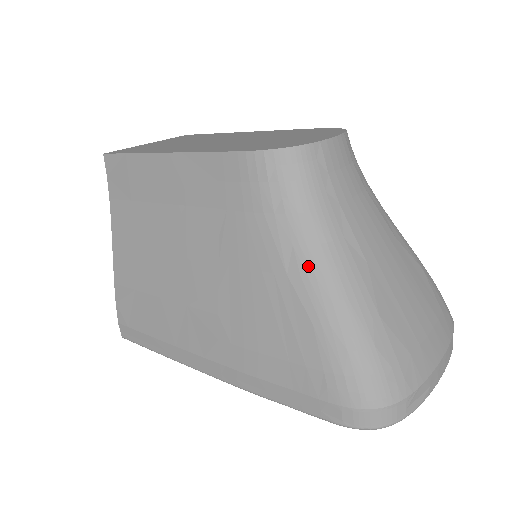
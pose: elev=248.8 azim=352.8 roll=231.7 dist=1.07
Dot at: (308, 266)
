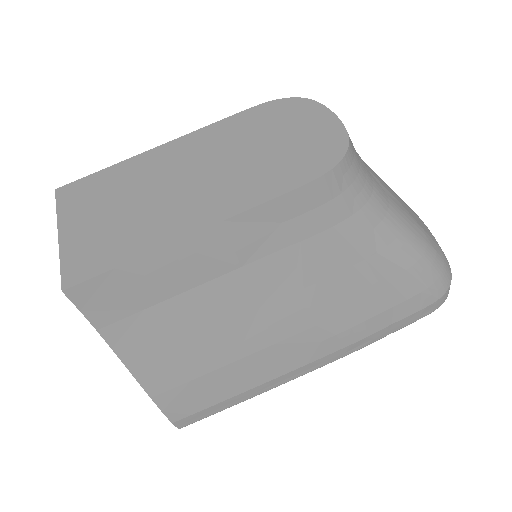
Dot at: (389, 235)
